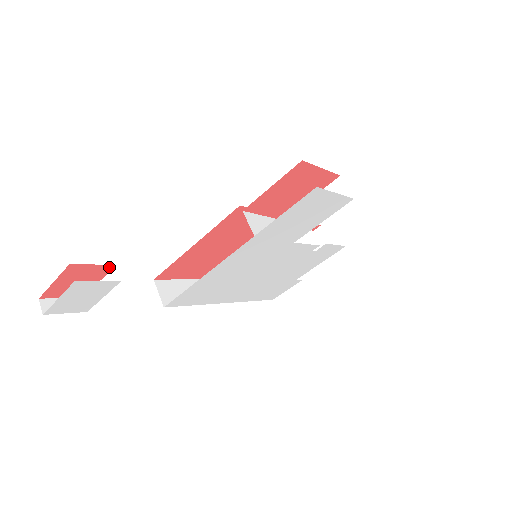
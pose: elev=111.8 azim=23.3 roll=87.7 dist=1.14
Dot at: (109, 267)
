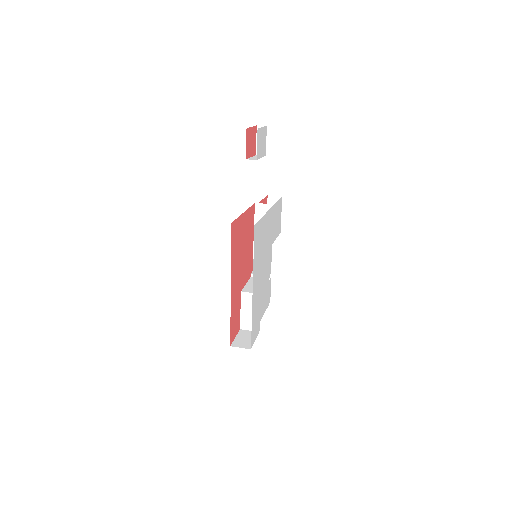
Dot at: (255, 152)
